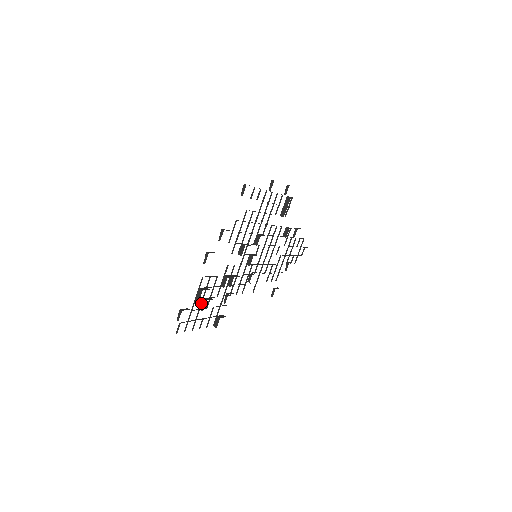
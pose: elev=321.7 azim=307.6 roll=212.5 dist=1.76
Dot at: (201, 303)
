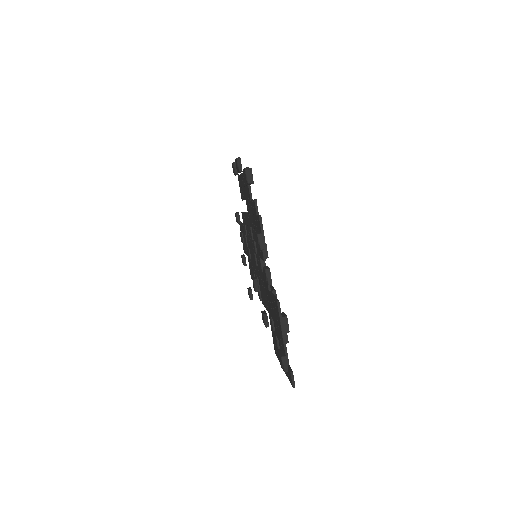
Dot at: occluded
